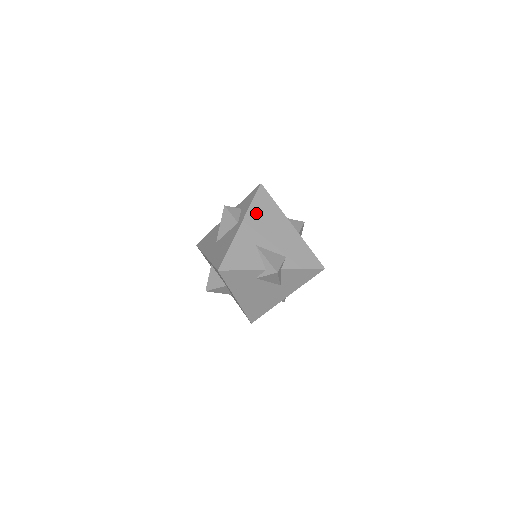
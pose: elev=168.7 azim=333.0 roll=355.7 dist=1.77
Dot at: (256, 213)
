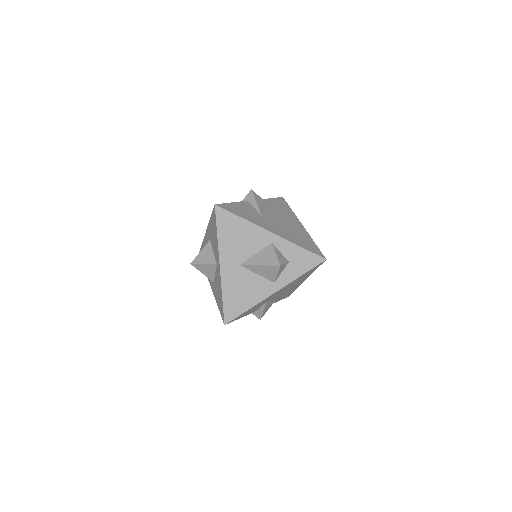
Dot at: occluded
